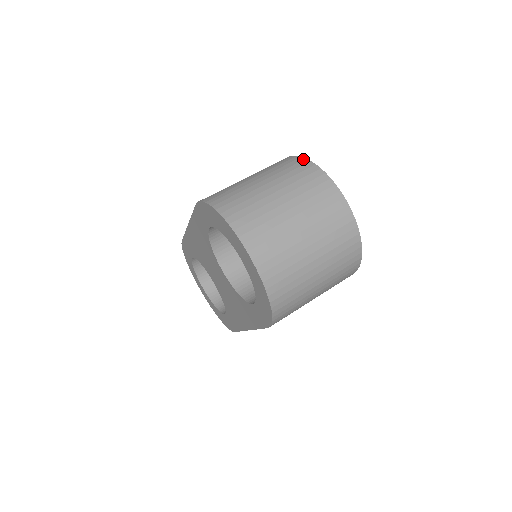
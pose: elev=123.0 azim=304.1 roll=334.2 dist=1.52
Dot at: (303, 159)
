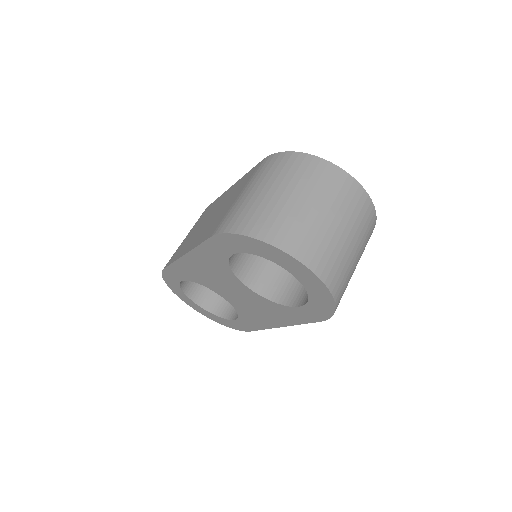
Dot at: (298, 154)
